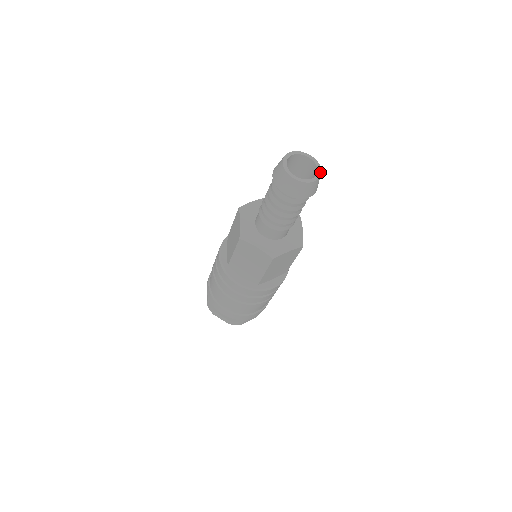
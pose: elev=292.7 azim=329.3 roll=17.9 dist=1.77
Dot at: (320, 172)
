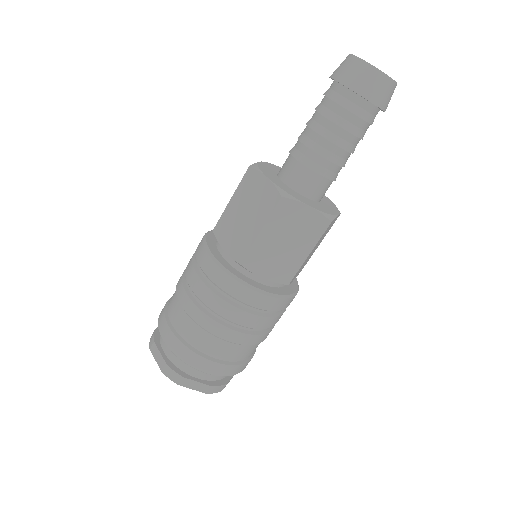
Dot at: (395, 81)
